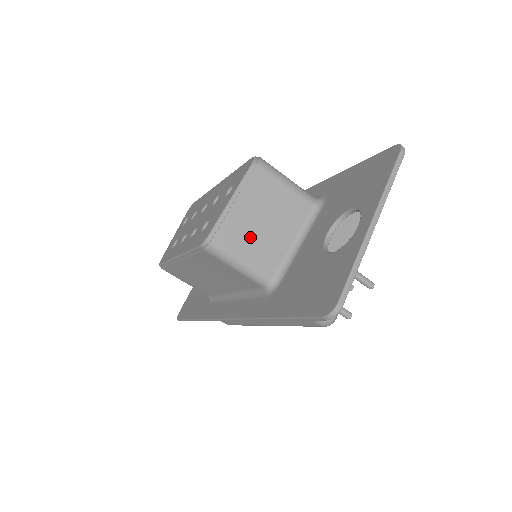
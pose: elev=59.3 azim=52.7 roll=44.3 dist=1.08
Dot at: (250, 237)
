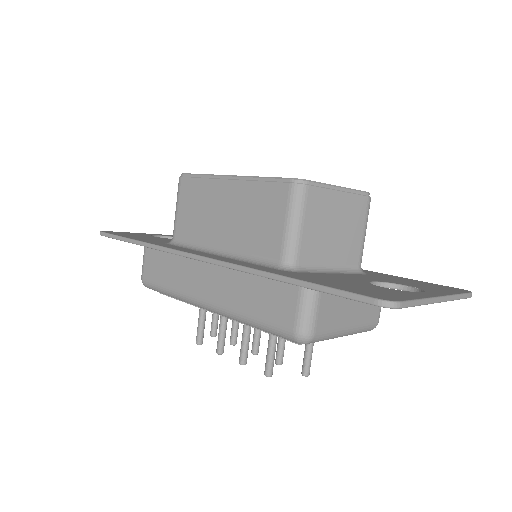
Dot at: (320, 221)
